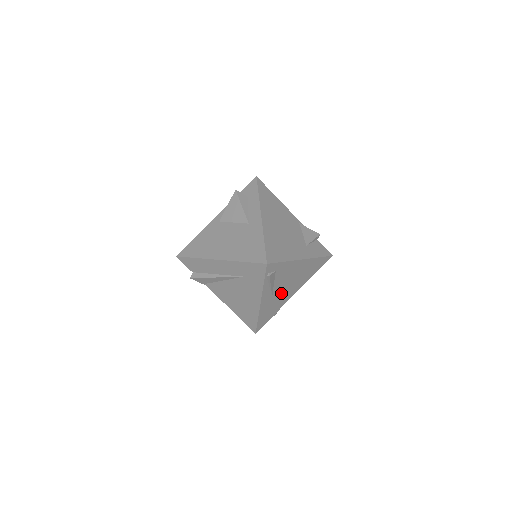
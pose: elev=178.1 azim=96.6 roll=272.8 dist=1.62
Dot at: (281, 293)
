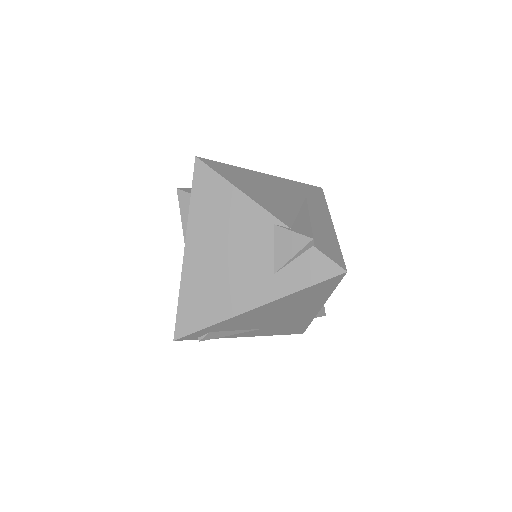
Dot at: (279, 320)
